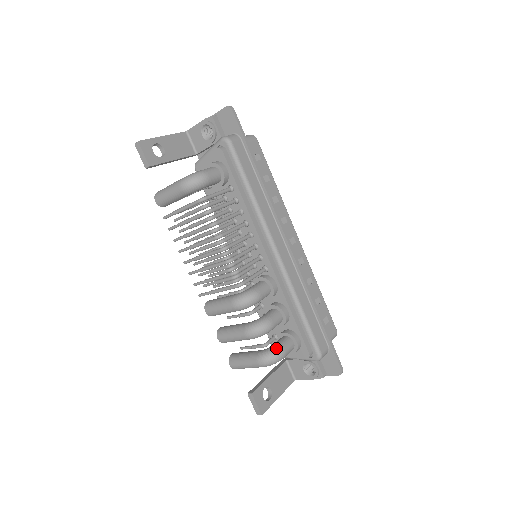
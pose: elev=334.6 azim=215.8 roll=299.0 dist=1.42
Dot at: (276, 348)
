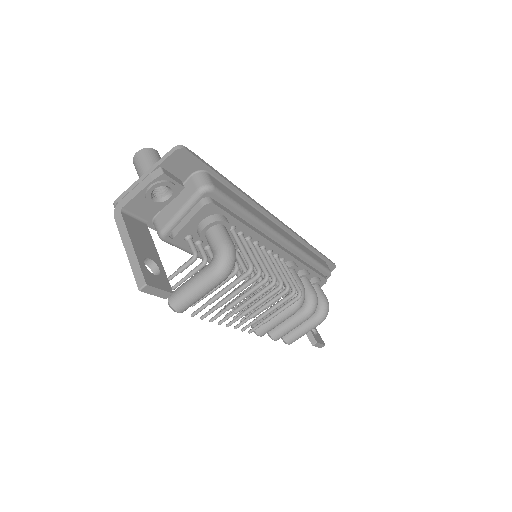
Dot at: (323, 302)
